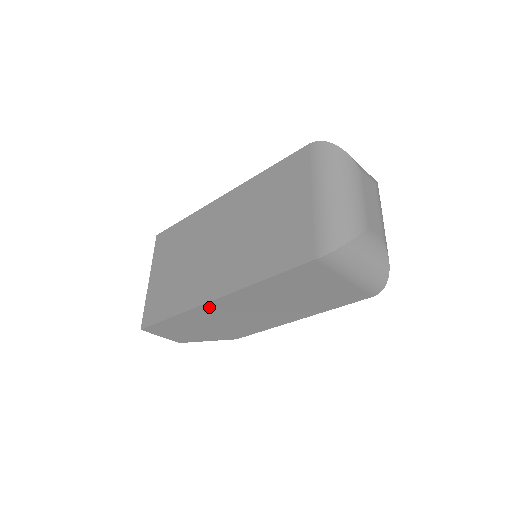
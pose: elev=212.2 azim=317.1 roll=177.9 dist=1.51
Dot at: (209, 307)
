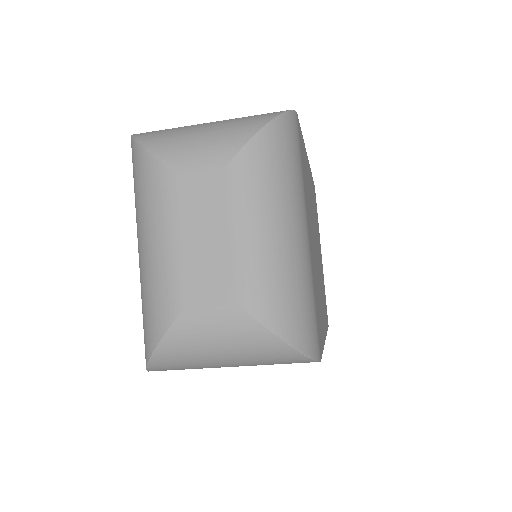
Dot at: occluded
